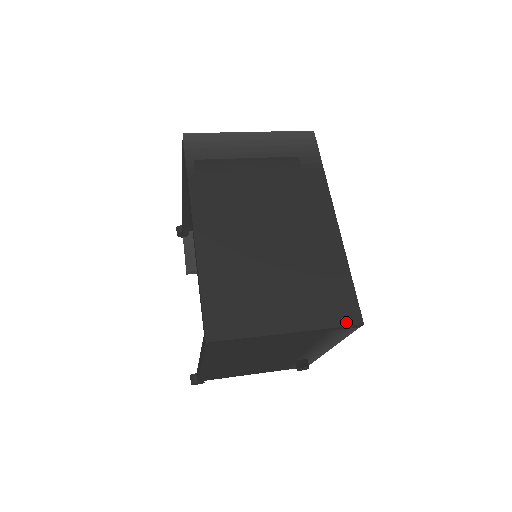
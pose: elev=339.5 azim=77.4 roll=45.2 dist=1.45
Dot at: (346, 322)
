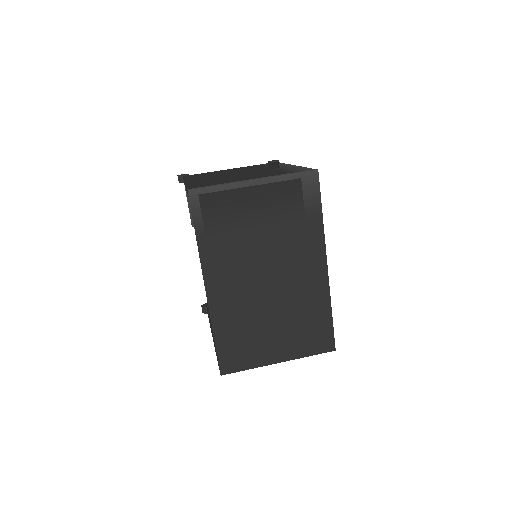
Dot at: (323, 351)
